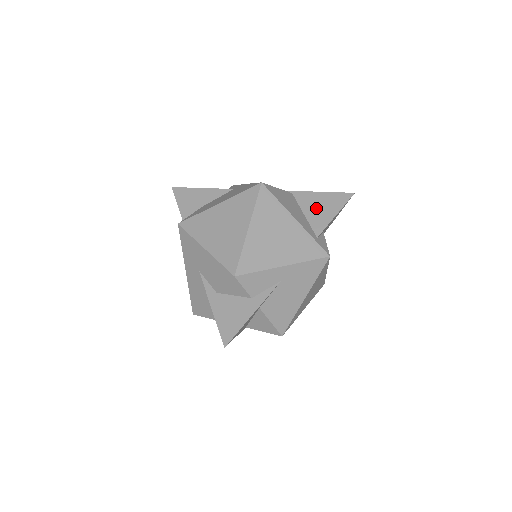
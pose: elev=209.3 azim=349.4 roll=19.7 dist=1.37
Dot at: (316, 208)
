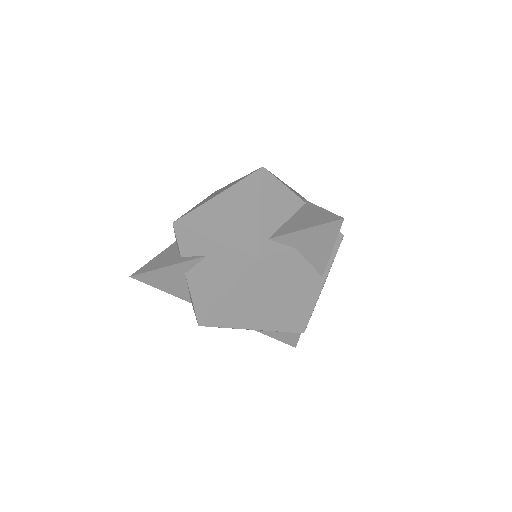
Dot at: (302, 218)
